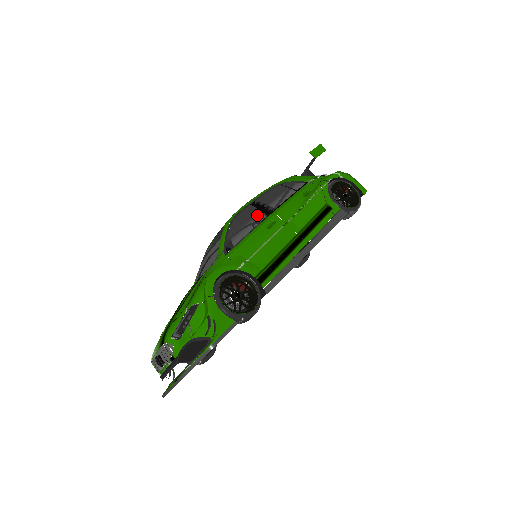
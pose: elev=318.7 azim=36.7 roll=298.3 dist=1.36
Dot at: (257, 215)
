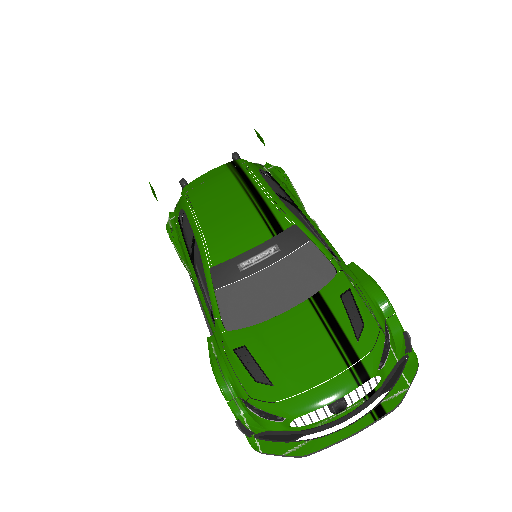
Dot at: (298, 211)
